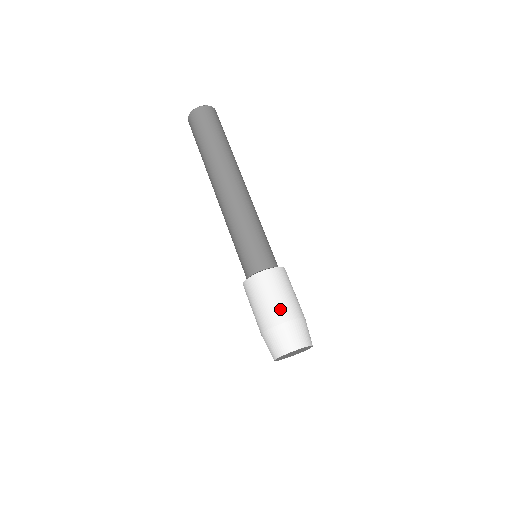
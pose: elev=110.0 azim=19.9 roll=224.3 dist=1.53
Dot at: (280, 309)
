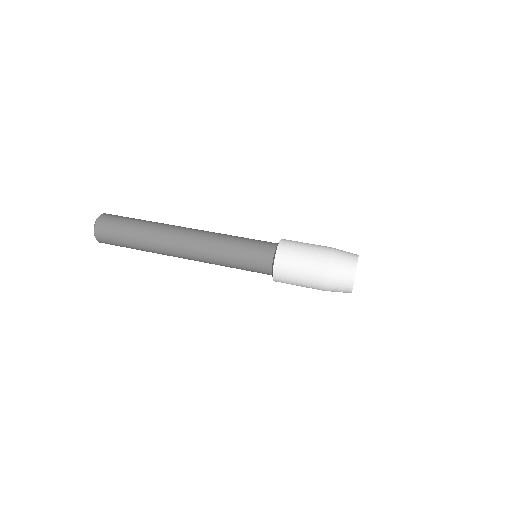
Dot at: occluded
